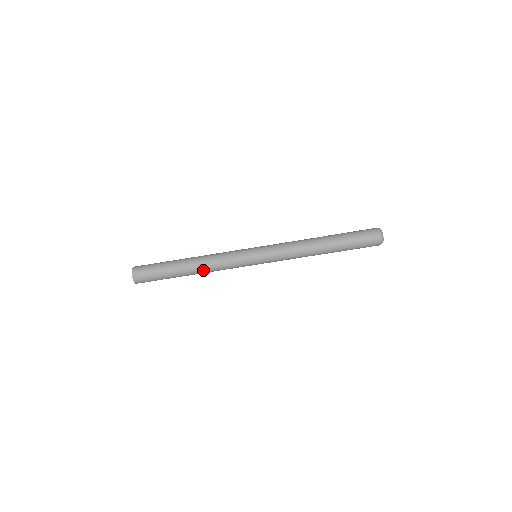
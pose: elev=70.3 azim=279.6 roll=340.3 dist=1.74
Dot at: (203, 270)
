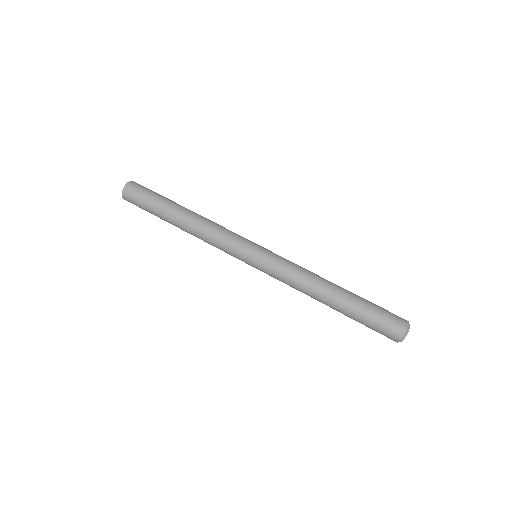
Dot at: (193, 232)
